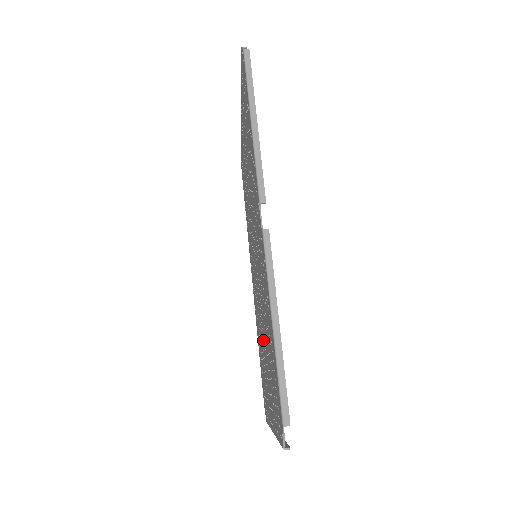
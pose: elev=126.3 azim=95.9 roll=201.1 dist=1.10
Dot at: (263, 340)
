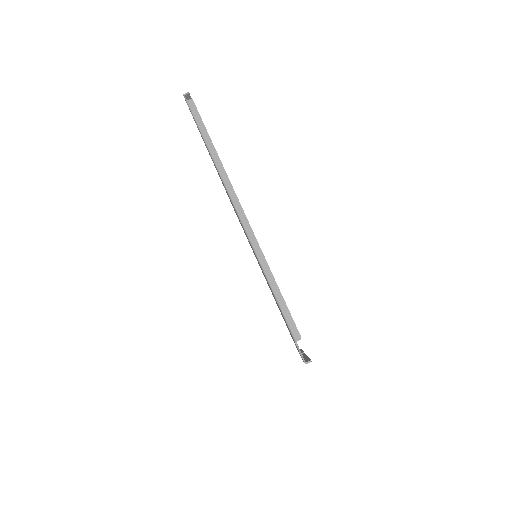
Dot at: occluded
